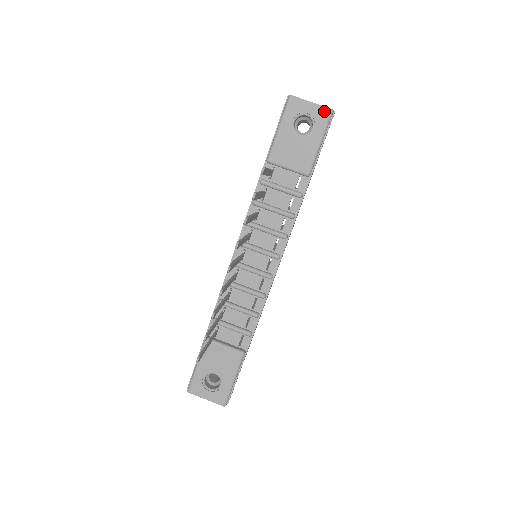
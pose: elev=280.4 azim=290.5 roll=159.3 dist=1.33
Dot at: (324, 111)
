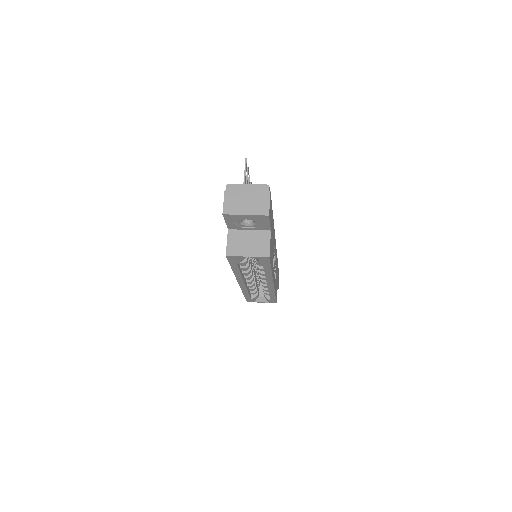
Dot at: occluded
